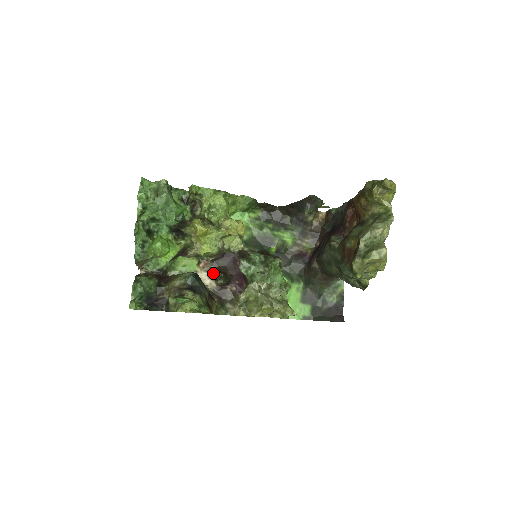
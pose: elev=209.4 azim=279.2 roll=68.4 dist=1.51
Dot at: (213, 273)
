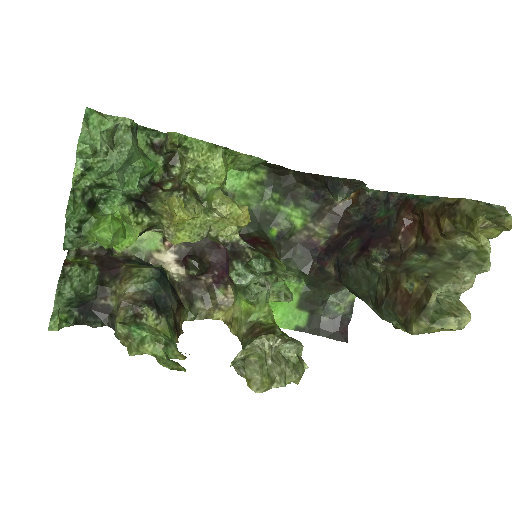
Dot at: (183, 256)
